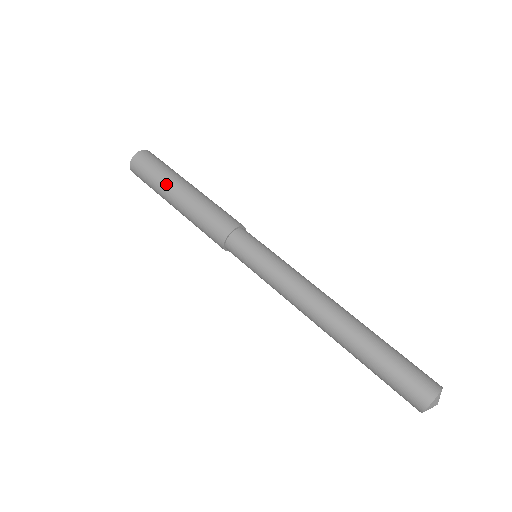
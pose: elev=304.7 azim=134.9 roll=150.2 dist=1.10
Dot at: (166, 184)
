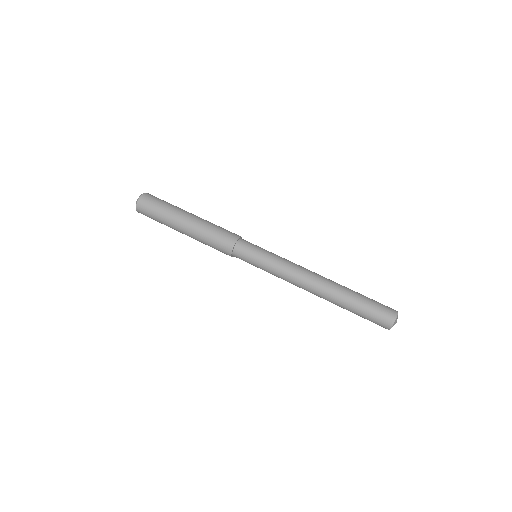
Dot at: (176, 212)
